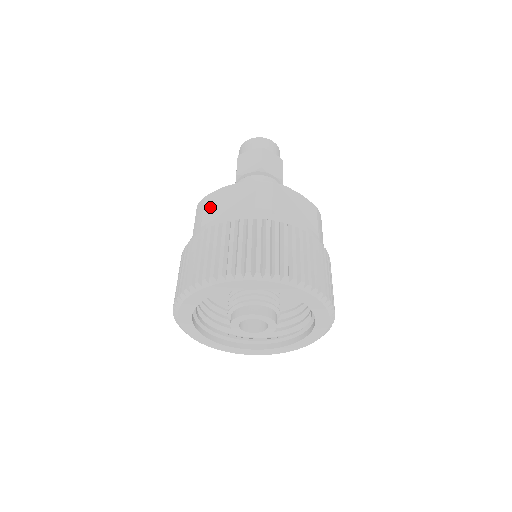
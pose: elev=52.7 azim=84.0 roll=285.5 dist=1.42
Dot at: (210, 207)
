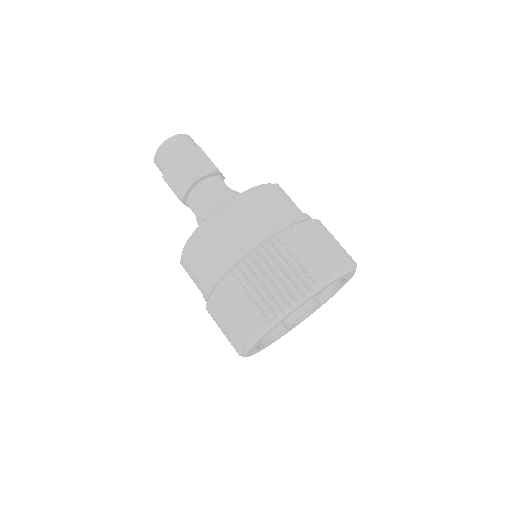
Dot at: (195, 265)
